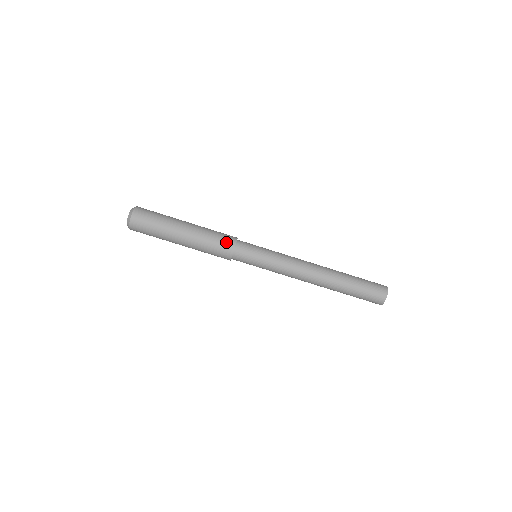
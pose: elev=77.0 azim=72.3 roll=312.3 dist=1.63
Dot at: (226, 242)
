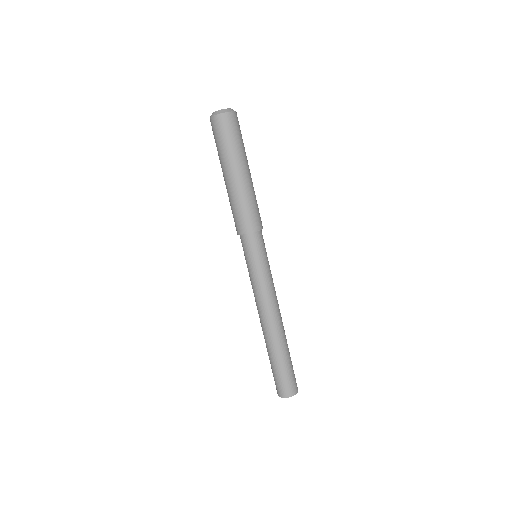
Dot at: occluded
